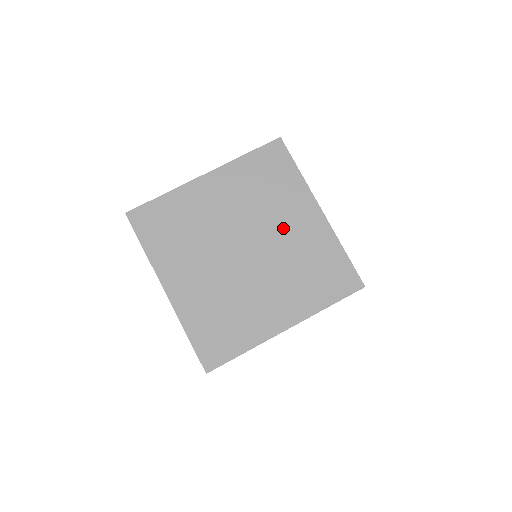
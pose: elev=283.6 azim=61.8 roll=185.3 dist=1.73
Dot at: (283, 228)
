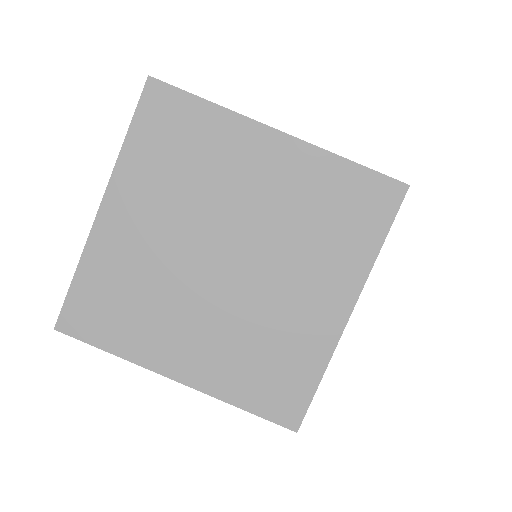
Dot at: (290, 284)
